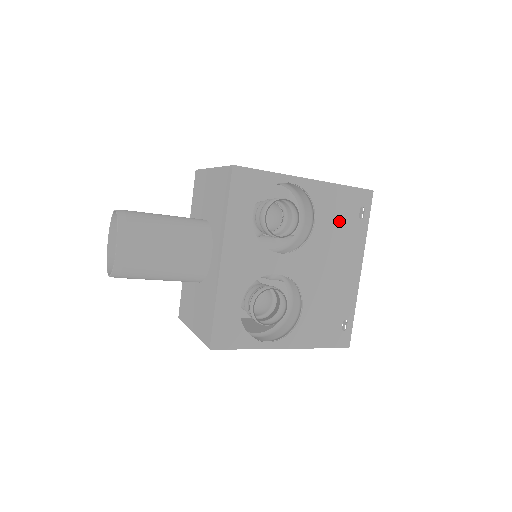
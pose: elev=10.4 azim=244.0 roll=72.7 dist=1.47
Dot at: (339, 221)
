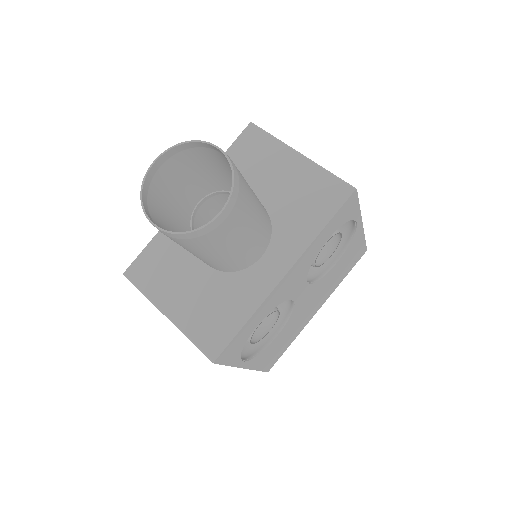
Dot at: (343, 267)
